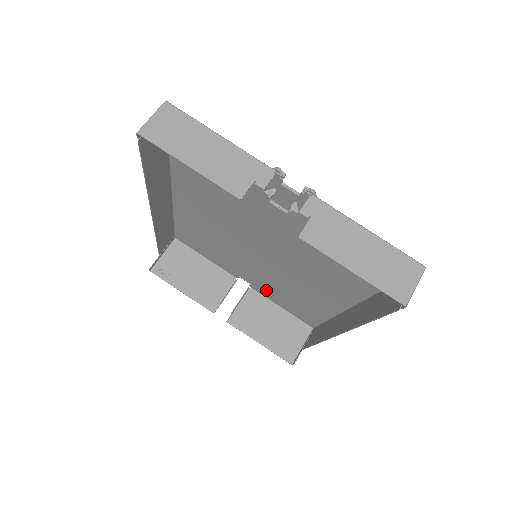
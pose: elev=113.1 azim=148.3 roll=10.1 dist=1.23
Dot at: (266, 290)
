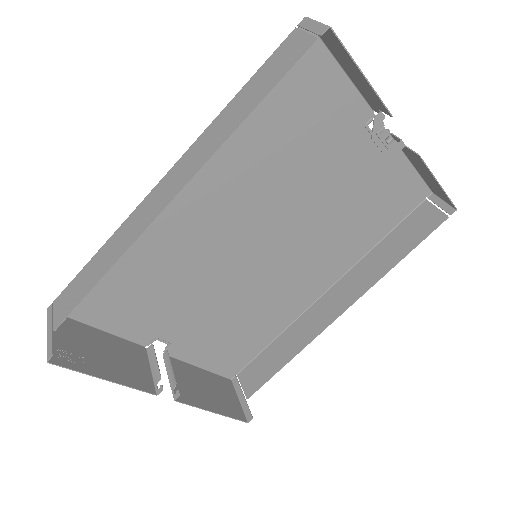
Dot at: (196, 341)
